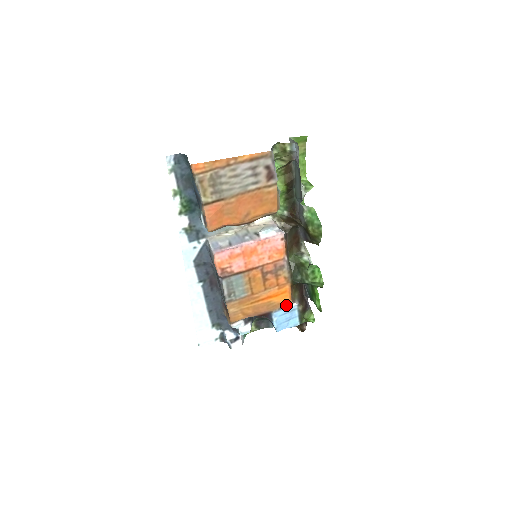
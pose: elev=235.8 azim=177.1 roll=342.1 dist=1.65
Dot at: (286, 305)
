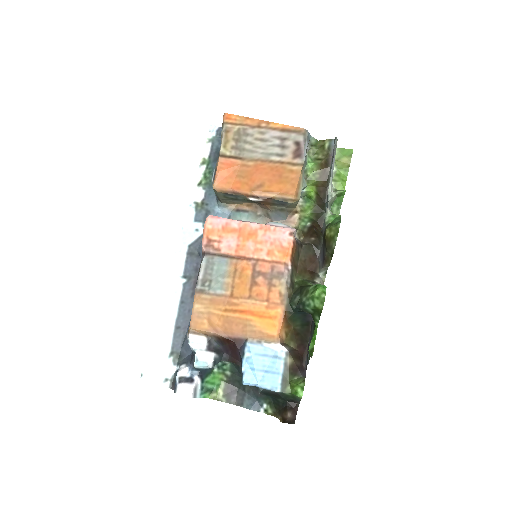
Dot at: (270, 341)
